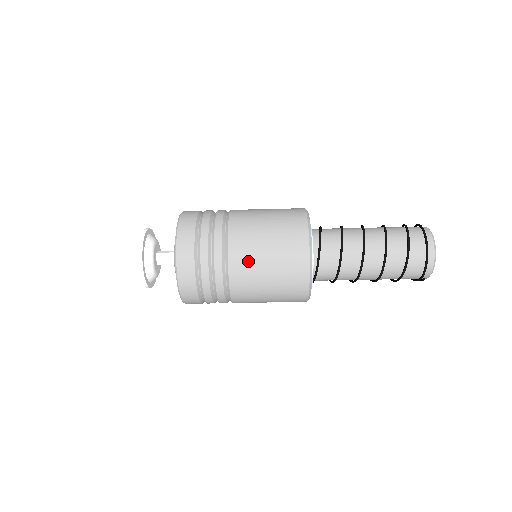
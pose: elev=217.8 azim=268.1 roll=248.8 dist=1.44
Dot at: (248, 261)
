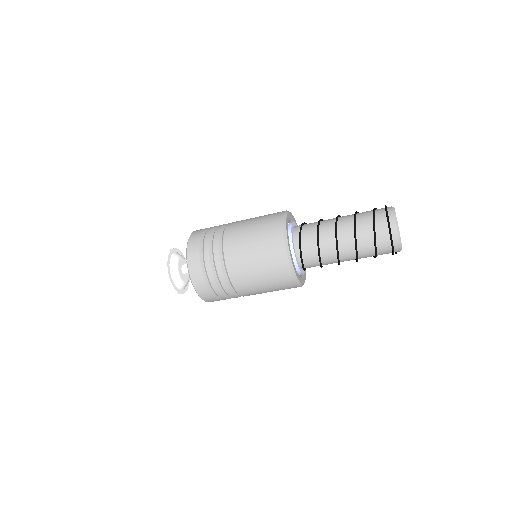
Dot at: (246, 281)
